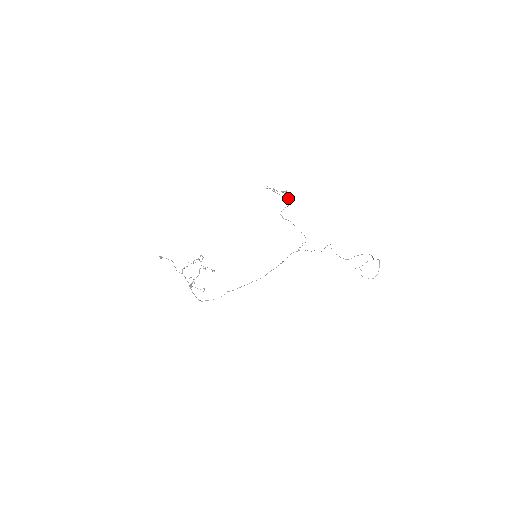
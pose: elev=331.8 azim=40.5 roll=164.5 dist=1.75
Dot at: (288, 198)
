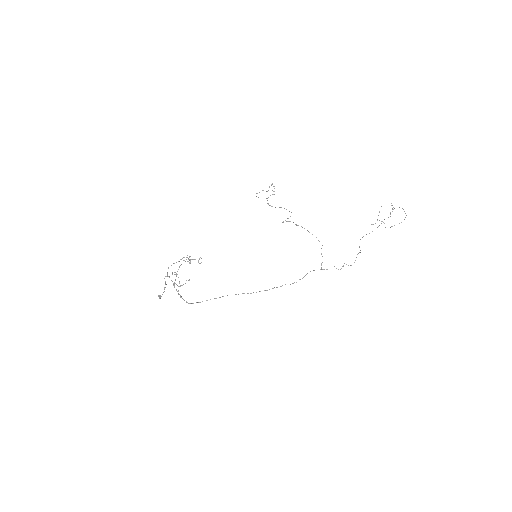
Dot at: occluded
